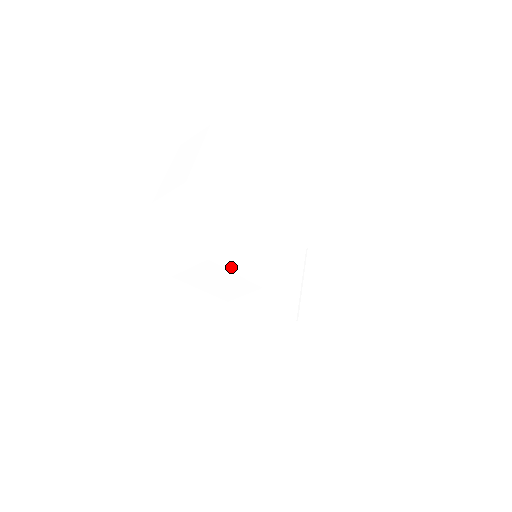
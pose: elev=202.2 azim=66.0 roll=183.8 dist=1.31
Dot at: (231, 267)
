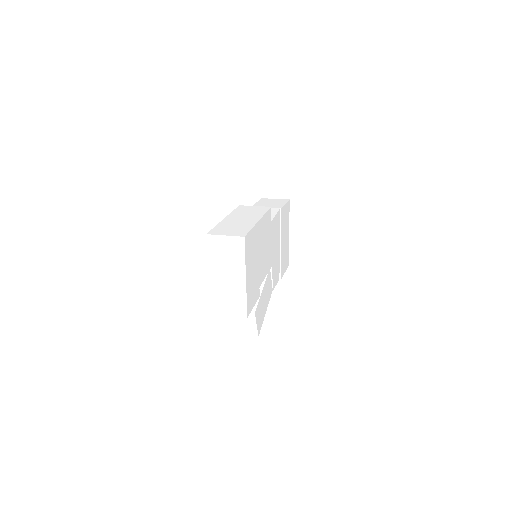
Dot at: (263, 317)
